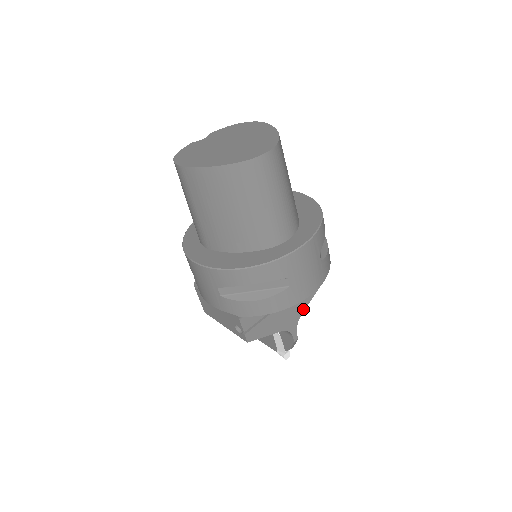
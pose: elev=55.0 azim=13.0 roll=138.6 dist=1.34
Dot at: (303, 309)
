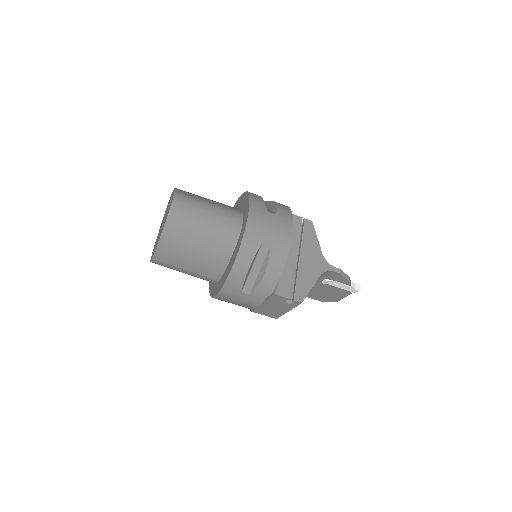
Dot at: (319, 250)
